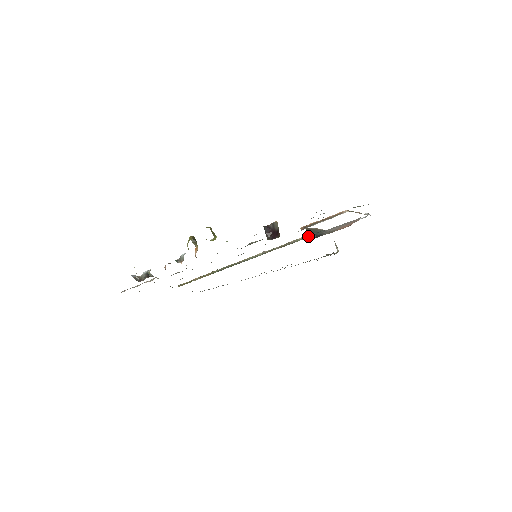
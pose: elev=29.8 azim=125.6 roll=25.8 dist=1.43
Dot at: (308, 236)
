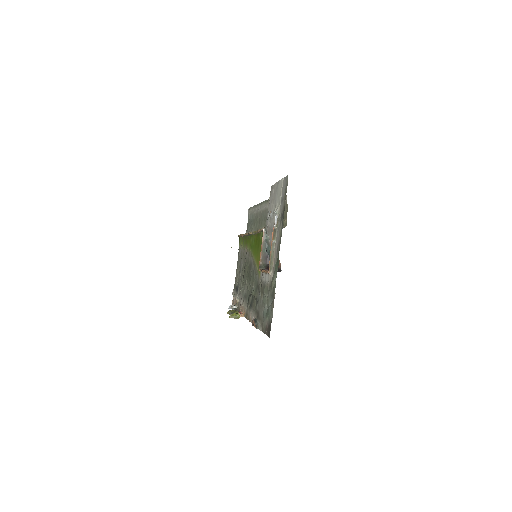
Dot at: (267, 264)
